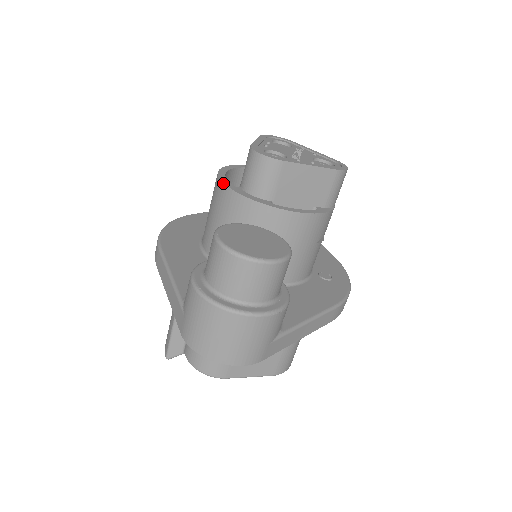
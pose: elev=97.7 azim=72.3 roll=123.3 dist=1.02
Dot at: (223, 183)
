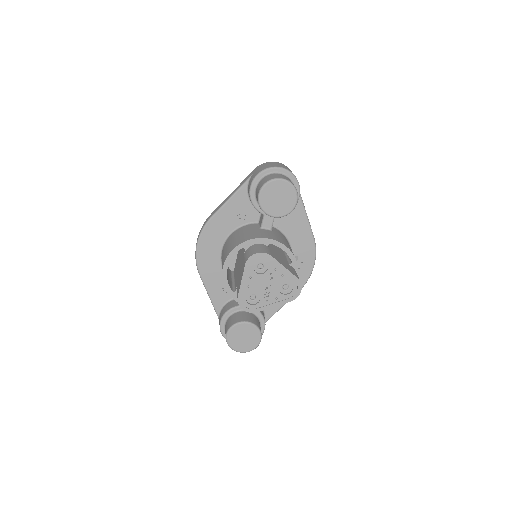
Dot at: occluded
